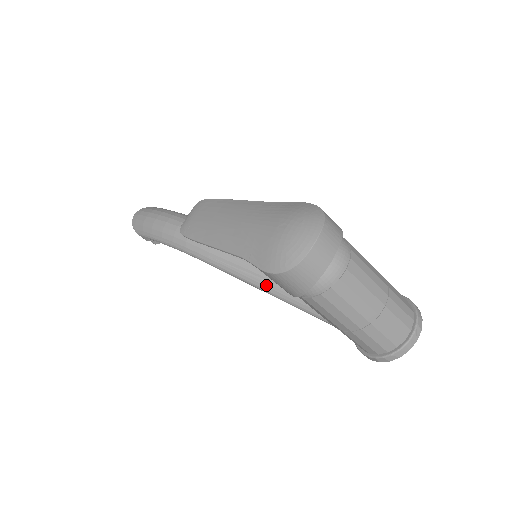
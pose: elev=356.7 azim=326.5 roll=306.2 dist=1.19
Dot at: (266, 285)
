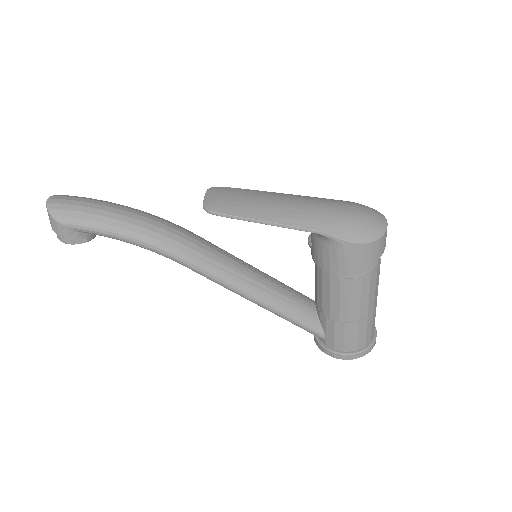
Dot at: (256, 290)
